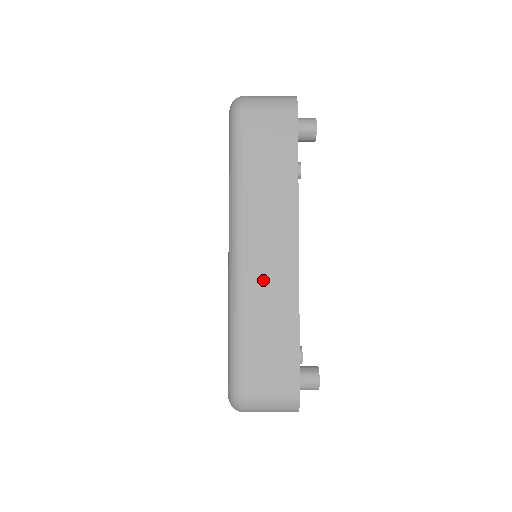
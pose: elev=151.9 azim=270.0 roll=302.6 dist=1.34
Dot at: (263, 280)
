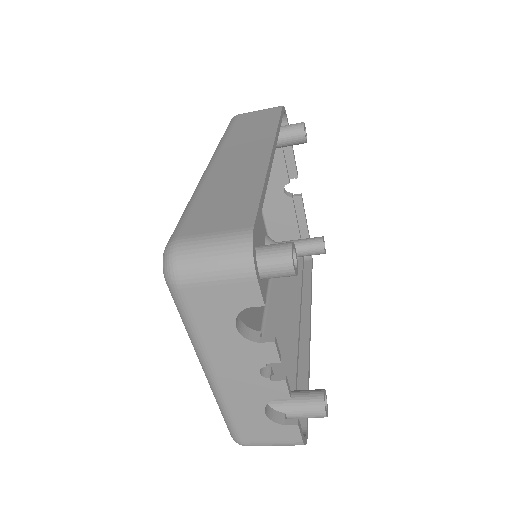
Dot at: (230, 170)
